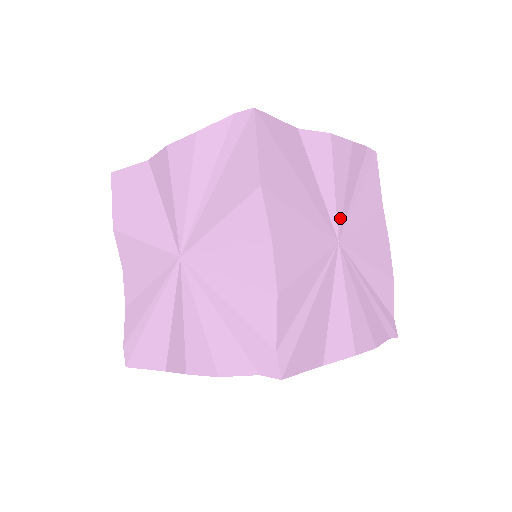
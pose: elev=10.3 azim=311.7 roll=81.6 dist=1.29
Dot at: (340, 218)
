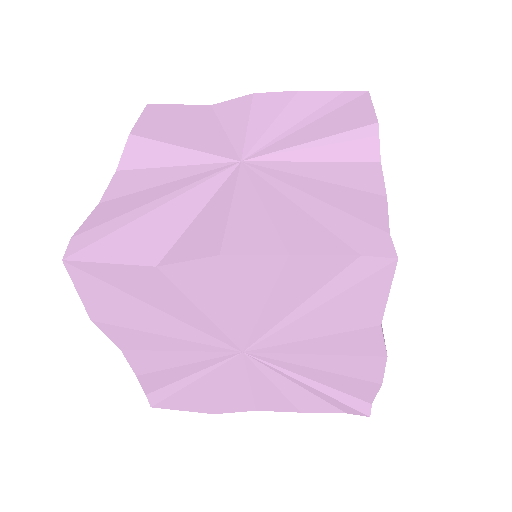
Dot at: occluded
